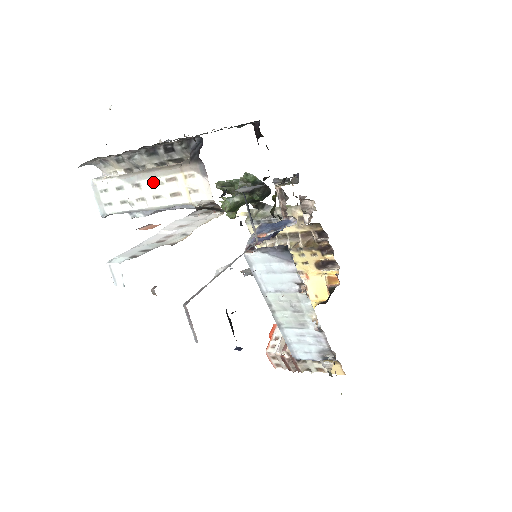
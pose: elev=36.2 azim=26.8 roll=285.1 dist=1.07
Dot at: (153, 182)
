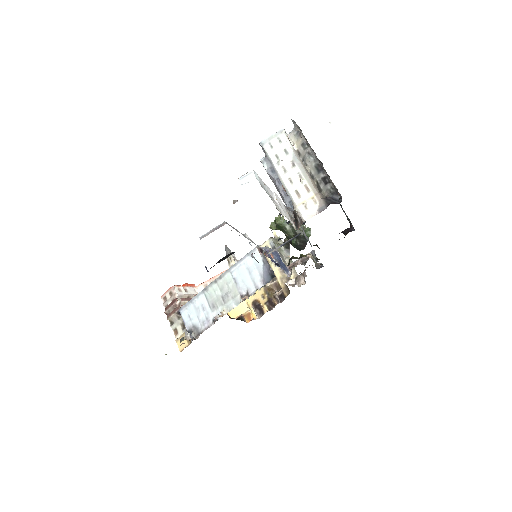
Dot at: (300, 176)
